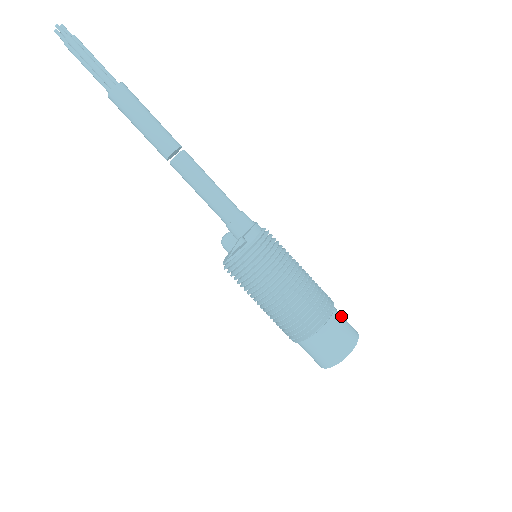
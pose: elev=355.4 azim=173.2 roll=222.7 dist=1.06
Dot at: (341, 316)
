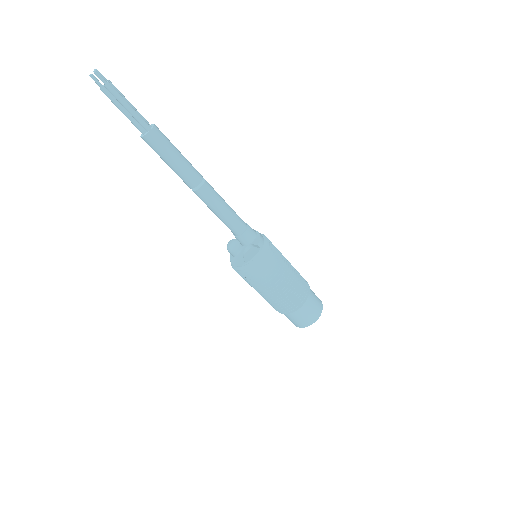
Dot at: occluded
